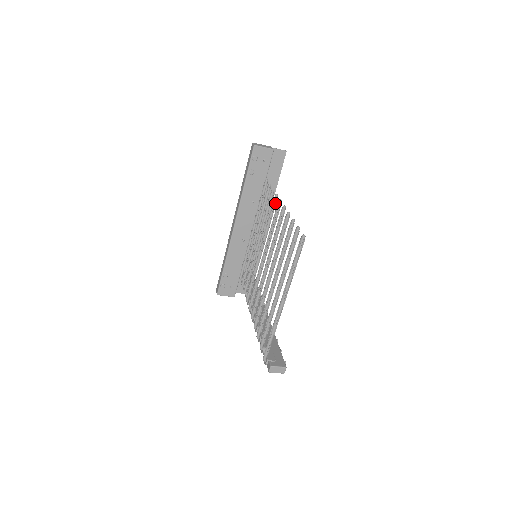
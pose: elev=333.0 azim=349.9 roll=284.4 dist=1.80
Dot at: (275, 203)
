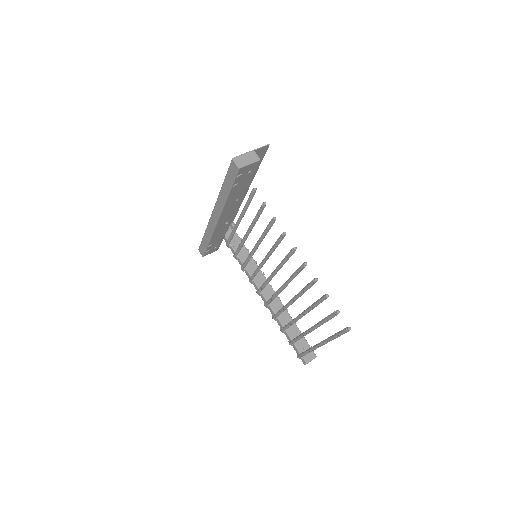
Dot at: (283, 238)
